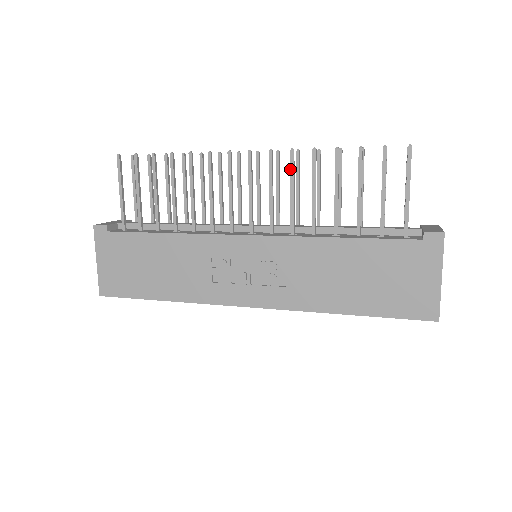
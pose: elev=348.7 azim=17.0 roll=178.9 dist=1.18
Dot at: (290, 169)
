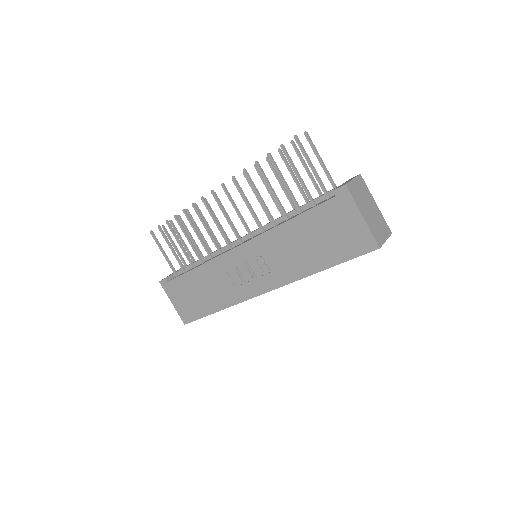
Dot at: (238, 190)
